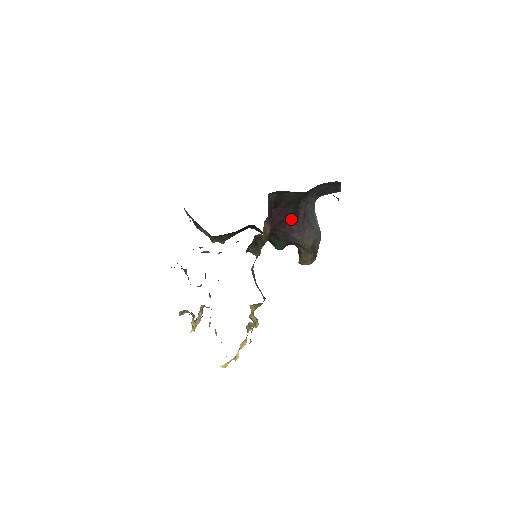
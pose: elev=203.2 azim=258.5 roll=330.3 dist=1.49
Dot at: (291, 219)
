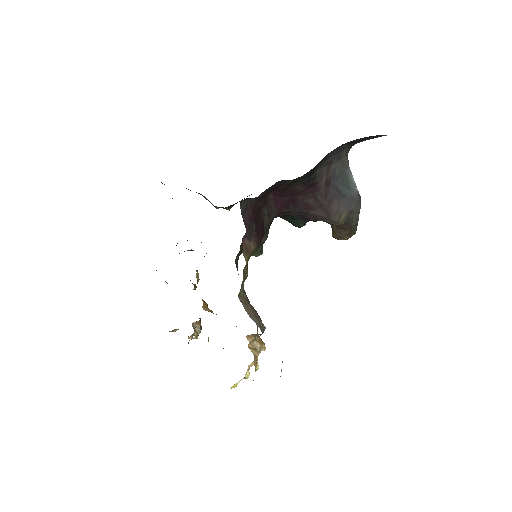
Dot at: (304, 195)
